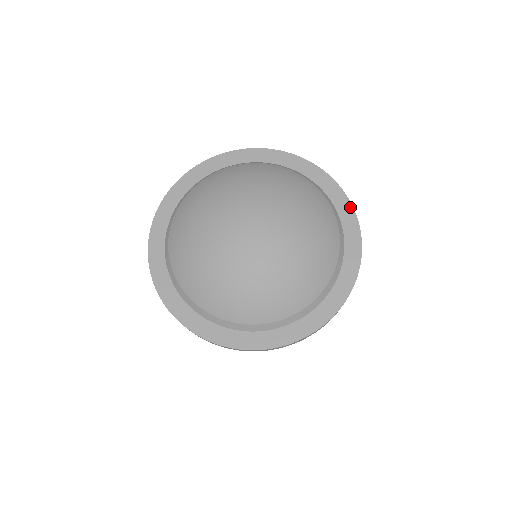
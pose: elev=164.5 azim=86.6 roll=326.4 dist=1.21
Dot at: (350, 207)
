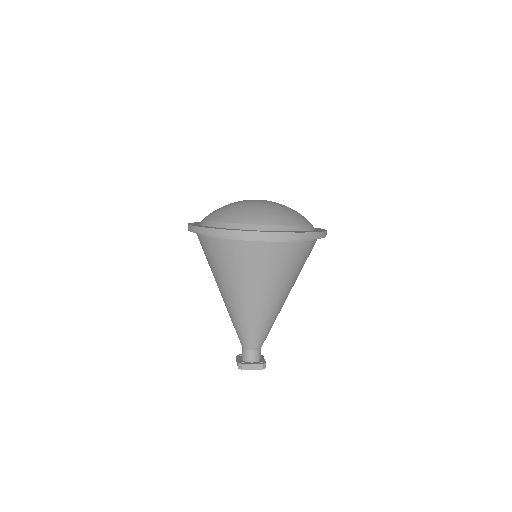
Dot at: occluded
